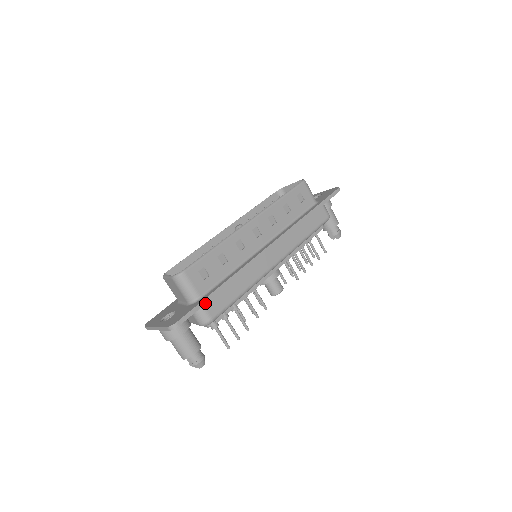
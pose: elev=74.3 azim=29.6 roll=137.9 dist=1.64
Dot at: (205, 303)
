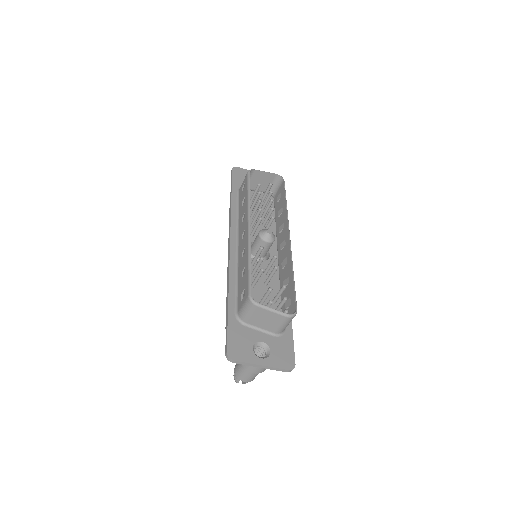
Dot at: (291, 335)
